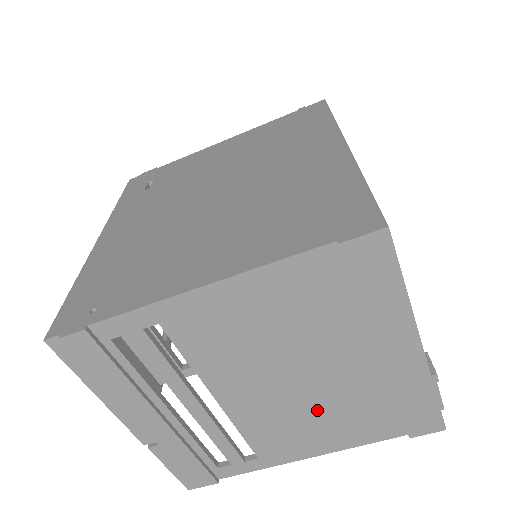
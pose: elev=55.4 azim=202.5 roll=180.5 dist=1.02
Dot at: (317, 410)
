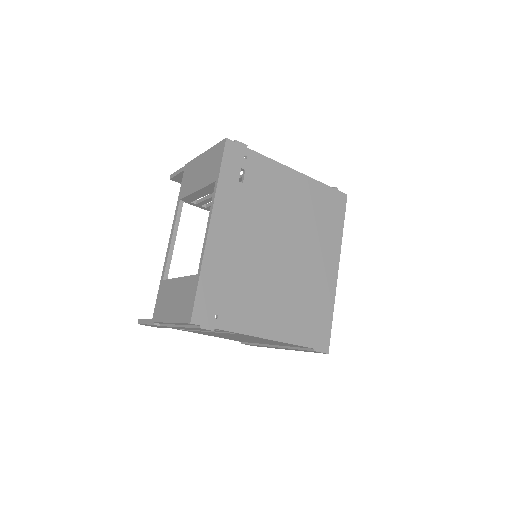
Dot at: occluded
